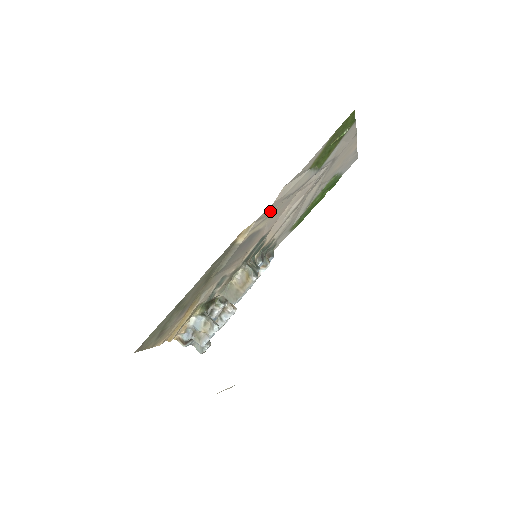
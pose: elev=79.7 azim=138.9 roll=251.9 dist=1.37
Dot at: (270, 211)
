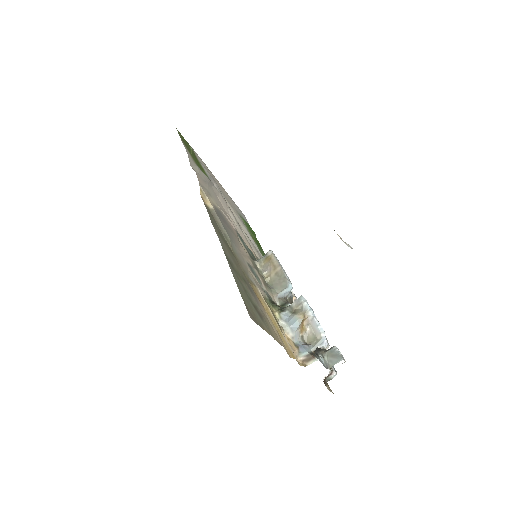
Dot at: (205, 187)
